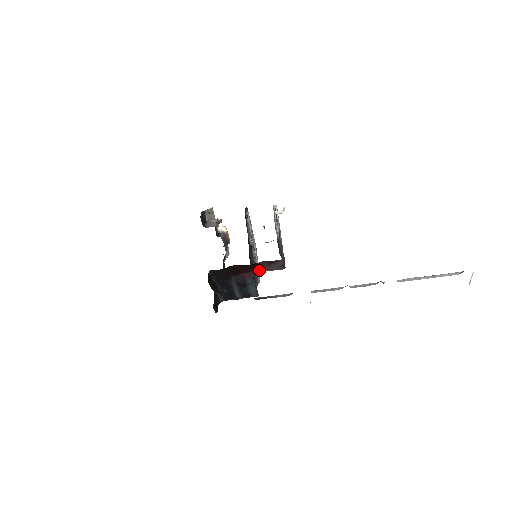
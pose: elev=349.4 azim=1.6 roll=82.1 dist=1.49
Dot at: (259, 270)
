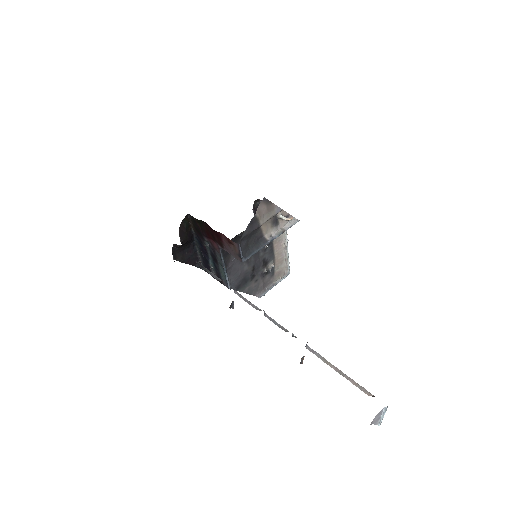
Dot at: (223, 246)
